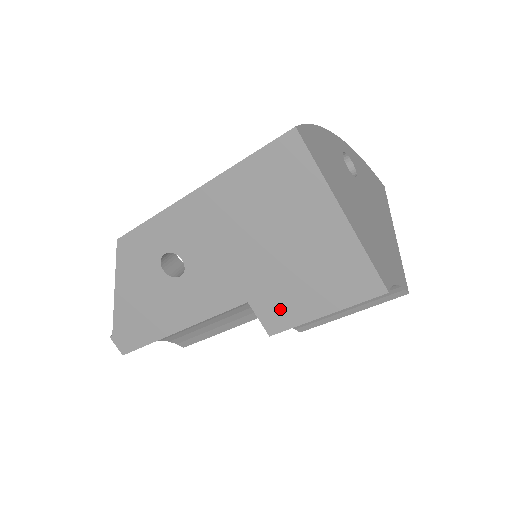
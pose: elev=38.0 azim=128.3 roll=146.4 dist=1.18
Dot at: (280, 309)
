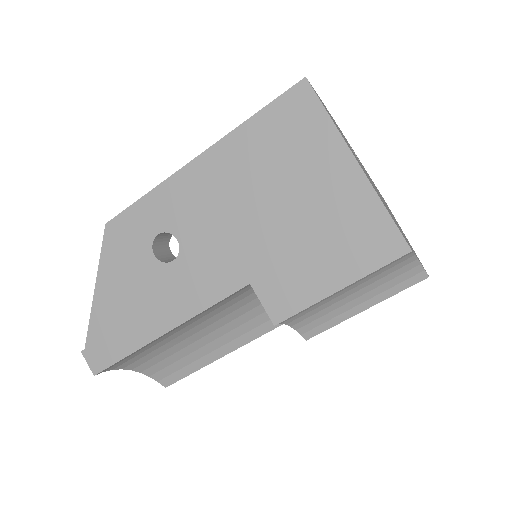
Dot at: (287, 288)
